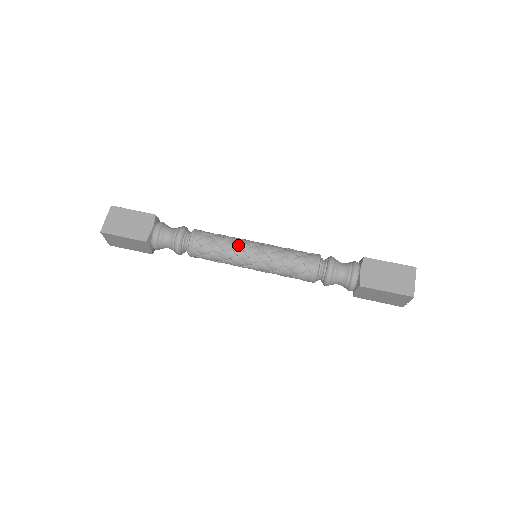
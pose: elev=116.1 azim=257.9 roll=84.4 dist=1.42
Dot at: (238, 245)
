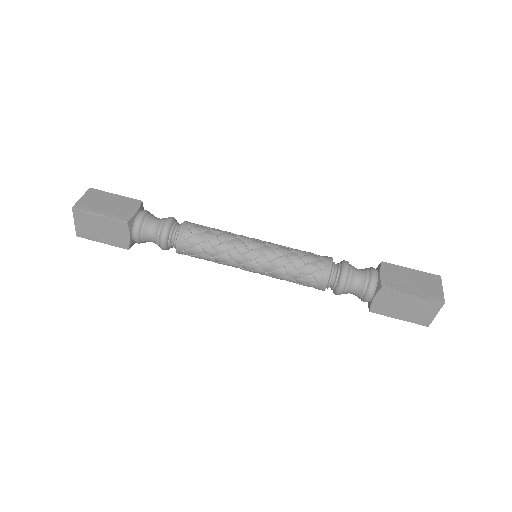
Dot at: (237, 237)
